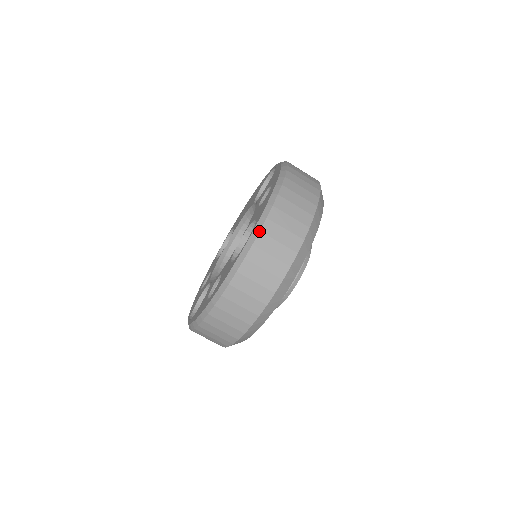
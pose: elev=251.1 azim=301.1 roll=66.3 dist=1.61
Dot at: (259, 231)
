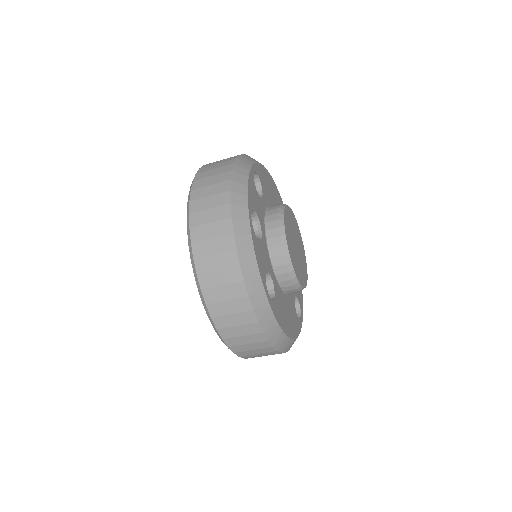
Dot at: (205, 305)
